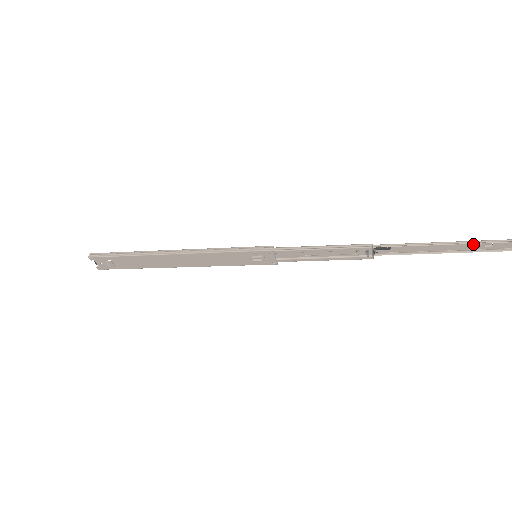
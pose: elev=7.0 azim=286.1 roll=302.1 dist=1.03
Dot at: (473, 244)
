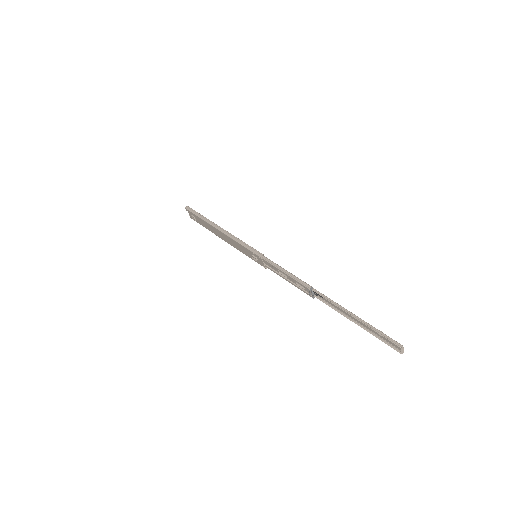
Dot at: (370, 326)
